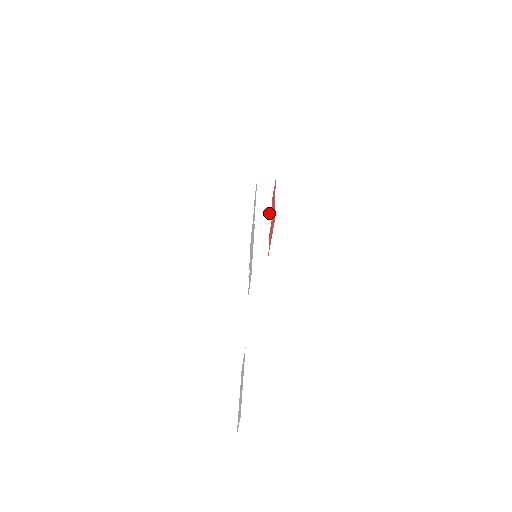
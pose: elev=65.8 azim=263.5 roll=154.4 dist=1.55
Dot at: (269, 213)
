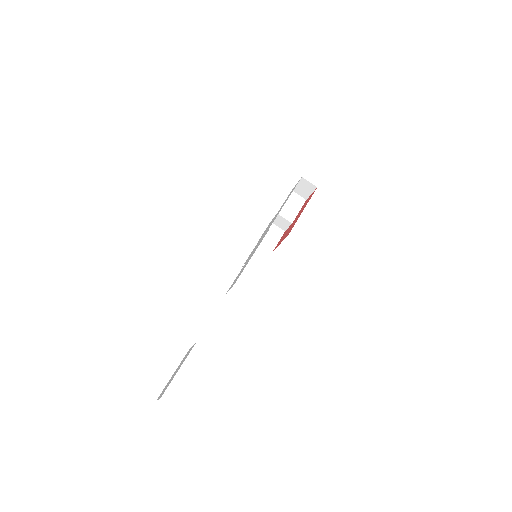
Dot at: (295, 214)
